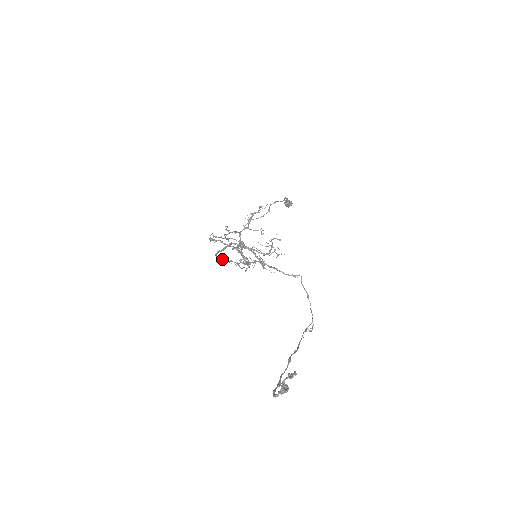
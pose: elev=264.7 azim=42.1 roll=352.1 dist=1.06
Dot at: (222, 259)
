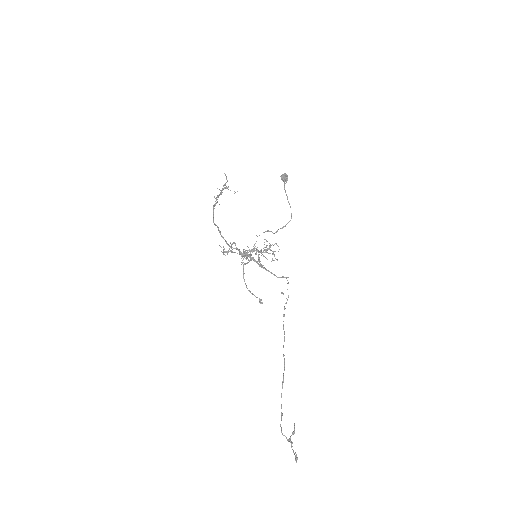
Dot at: occluded
